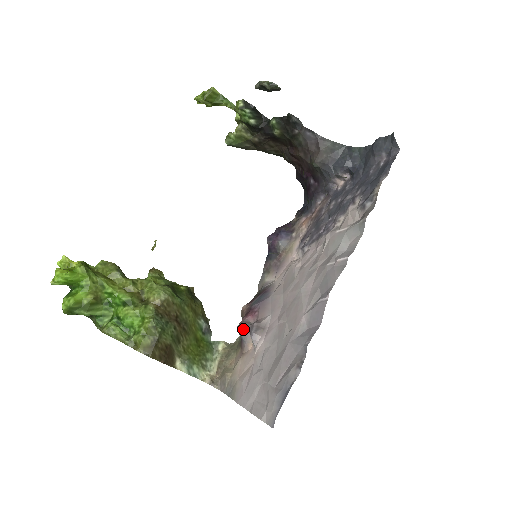
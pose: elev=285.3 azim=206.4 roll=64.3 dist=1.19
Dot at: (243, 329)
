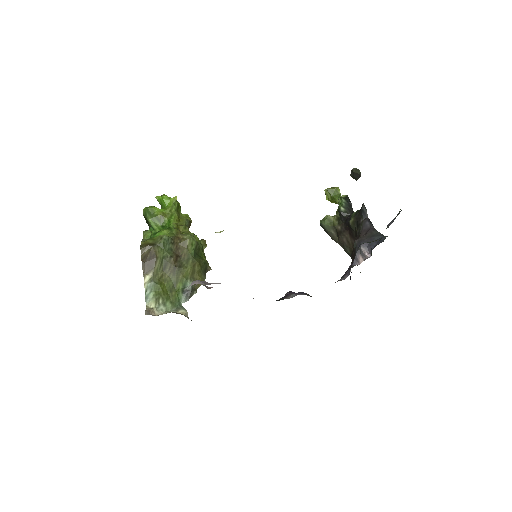
Dot at: occluded
